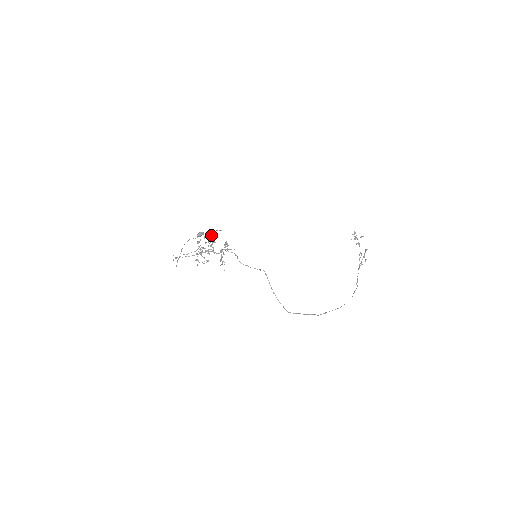
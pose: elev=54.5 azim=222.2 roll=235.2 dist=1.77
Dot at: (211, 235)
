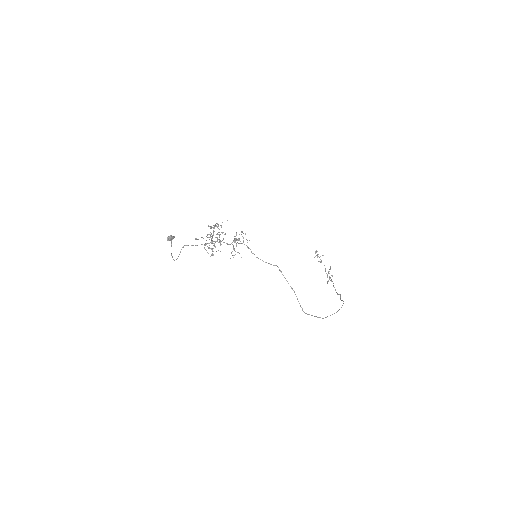
Dot at: occluded
